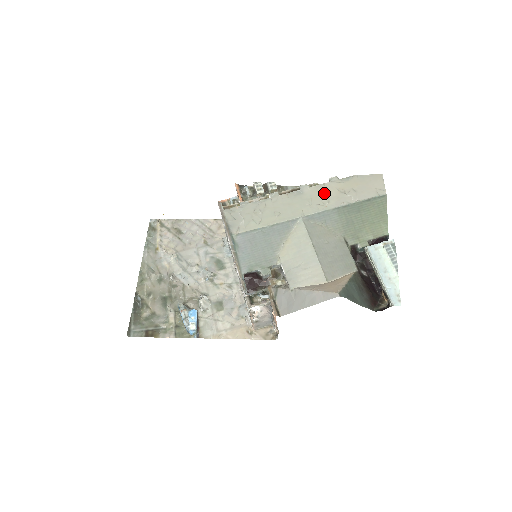
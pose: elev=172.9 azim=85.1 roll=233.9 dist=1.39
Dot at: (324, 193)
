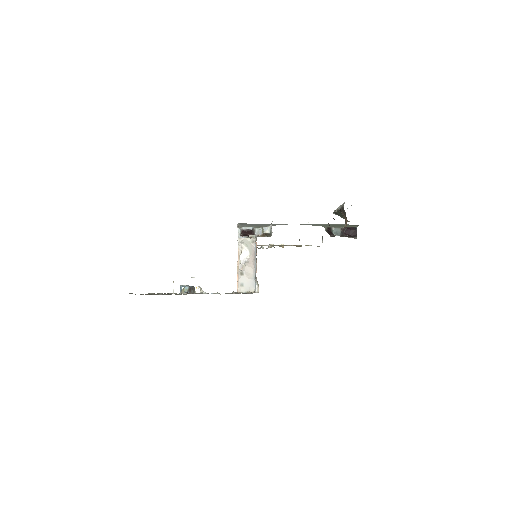
Dot at: occluded
